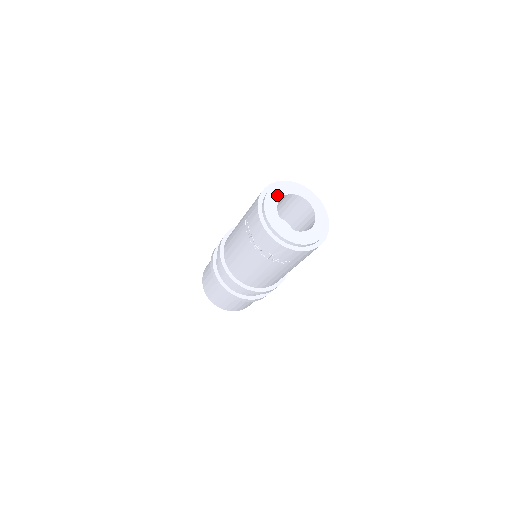
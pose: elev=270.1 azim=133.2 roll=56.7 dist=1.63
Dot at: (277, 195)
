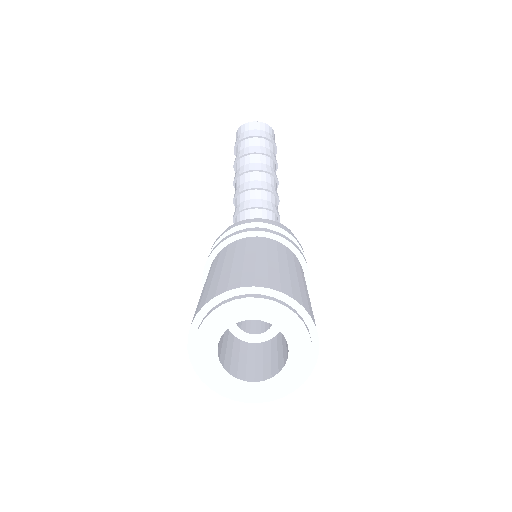
Dot at: (209, 354)
